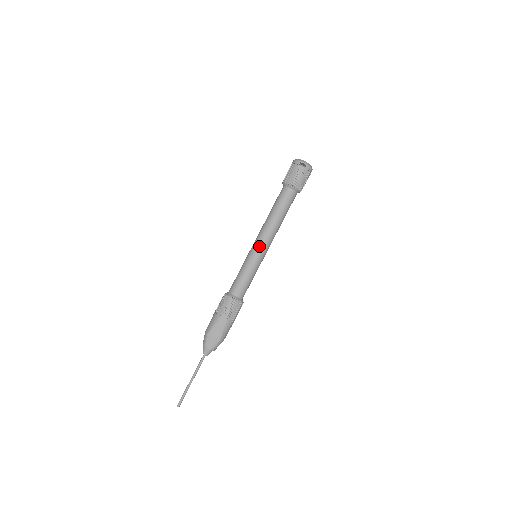
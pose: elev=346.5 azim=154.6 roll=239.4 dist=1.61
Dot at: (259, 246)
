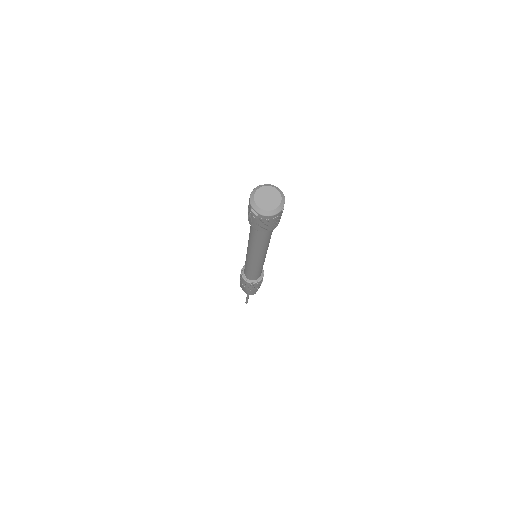
Dot at: (248, 256)
